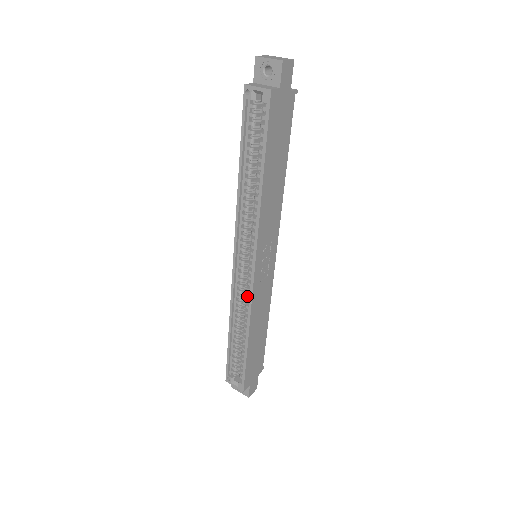
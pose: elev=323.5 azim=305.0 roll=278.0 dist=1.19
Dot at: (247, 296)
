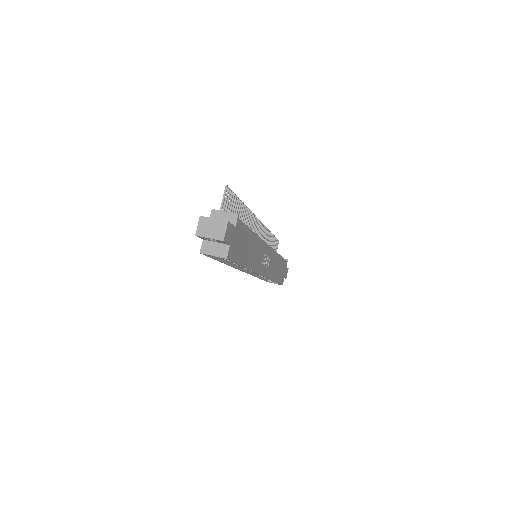
Dot at: occluded
